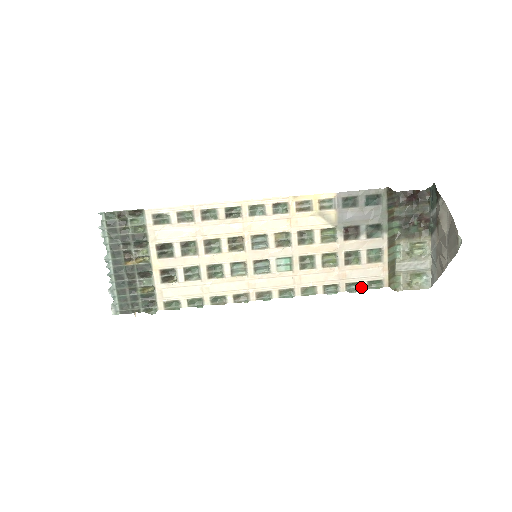
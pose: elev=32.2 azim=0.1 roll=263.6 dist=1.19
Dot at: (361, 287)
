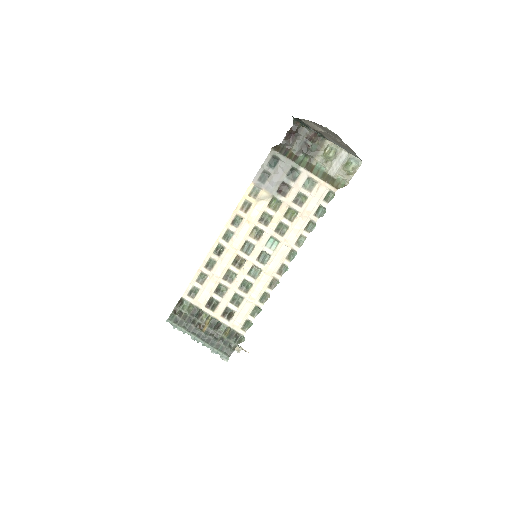
Dot at: (323, 207)
